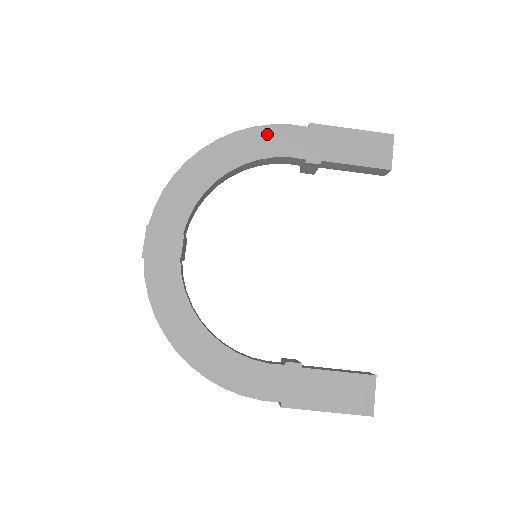
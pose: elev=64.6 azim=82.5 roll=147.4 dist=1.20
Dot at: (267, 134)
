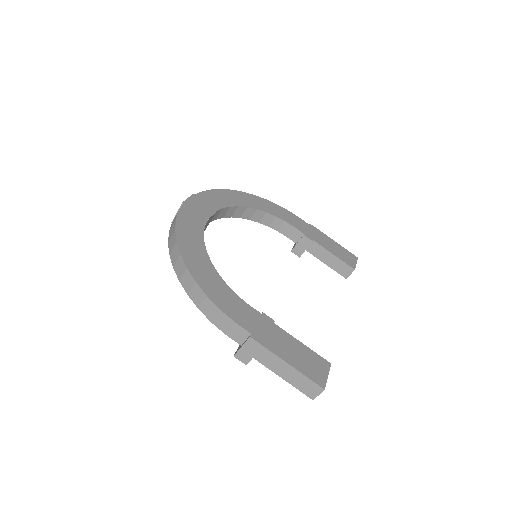
Dot at: (284, 211)
